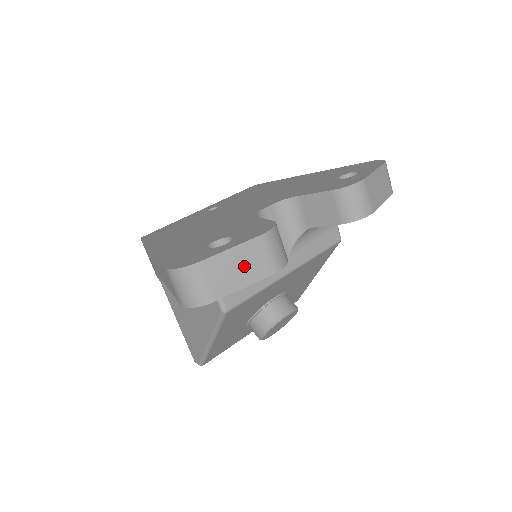
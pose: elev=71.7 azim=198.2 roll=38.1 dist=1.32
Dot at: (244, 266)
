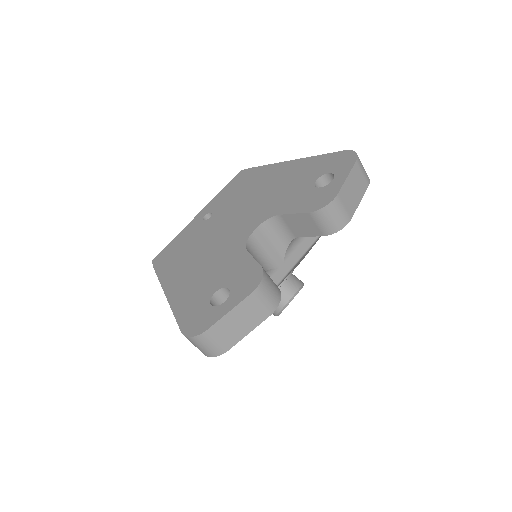
Dot at: (244, 319)
